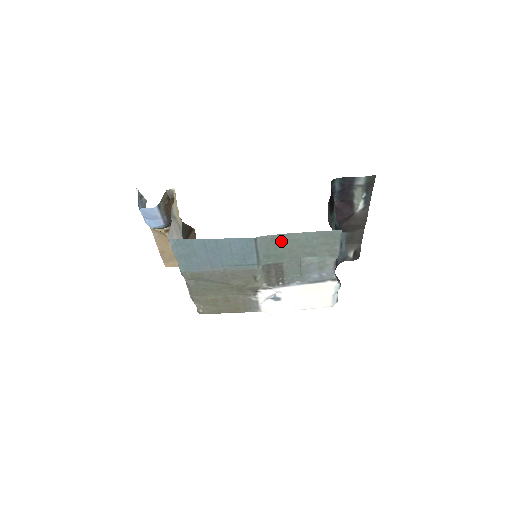
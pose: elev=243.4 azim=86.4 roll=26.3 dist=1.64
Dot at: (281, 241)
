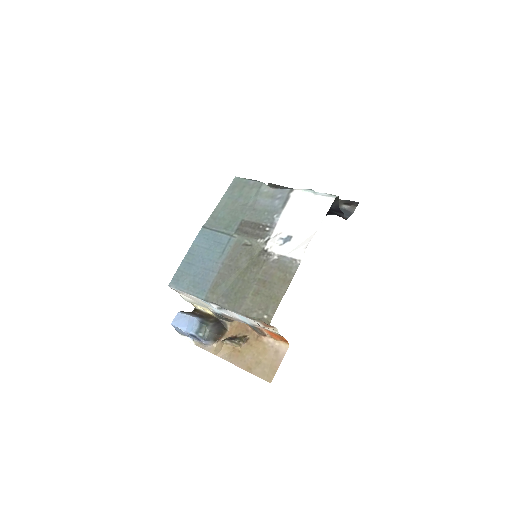
Dot at: (220, 214)
